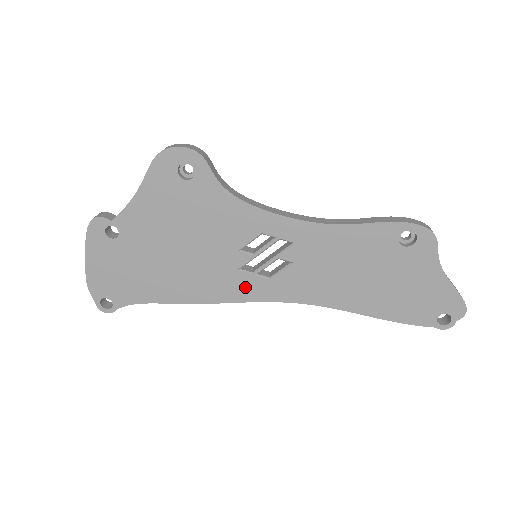
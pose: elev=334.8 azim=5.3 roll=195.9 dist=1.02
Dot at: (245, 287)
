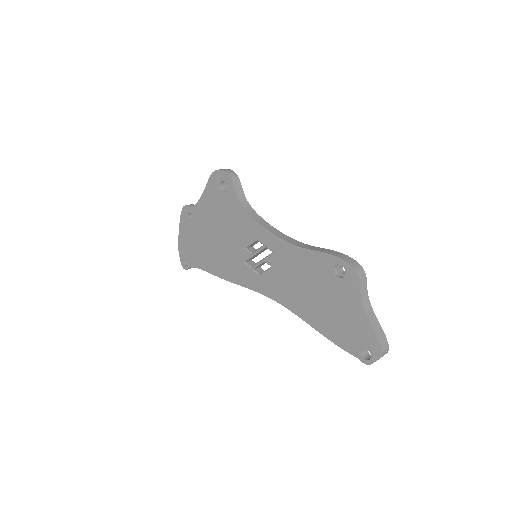
Dot at: (246, 276)
